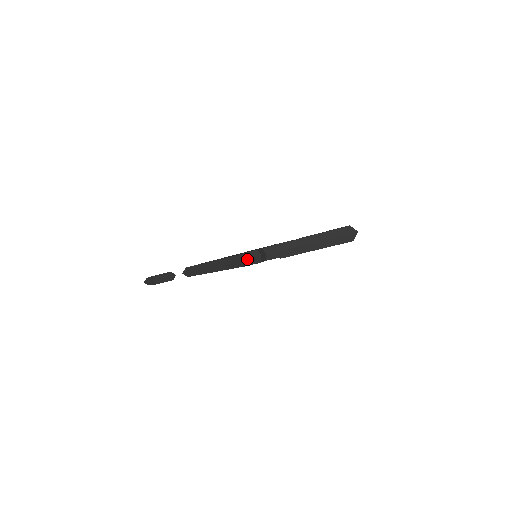
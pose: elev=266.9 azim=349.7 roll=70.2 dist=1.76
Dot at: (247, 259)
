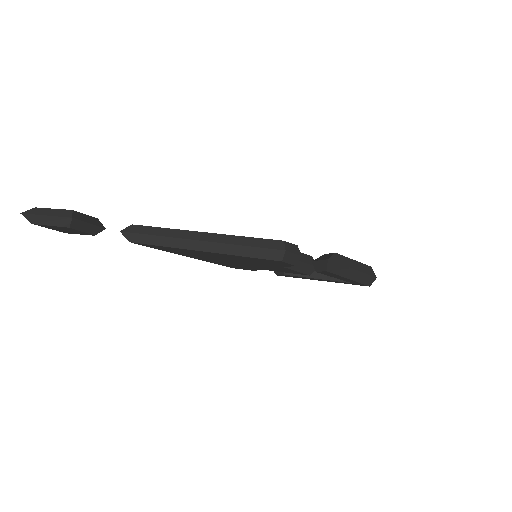
Dot at: (290, 251)
